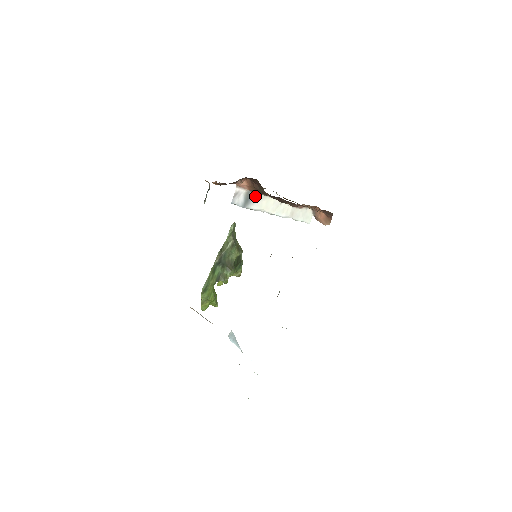
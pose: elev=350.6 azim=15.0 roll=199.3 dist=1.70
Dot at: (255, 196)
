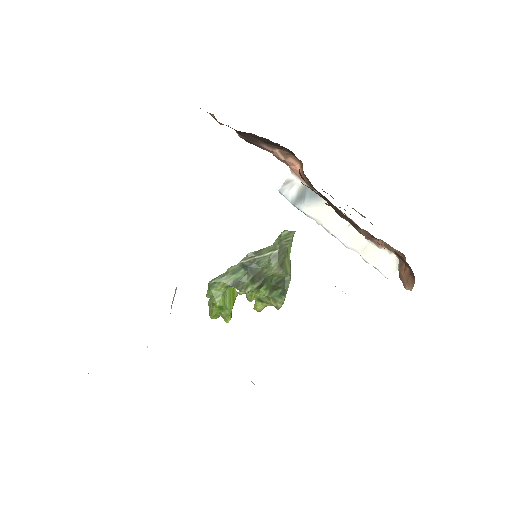
Dot at: (314, 196)
